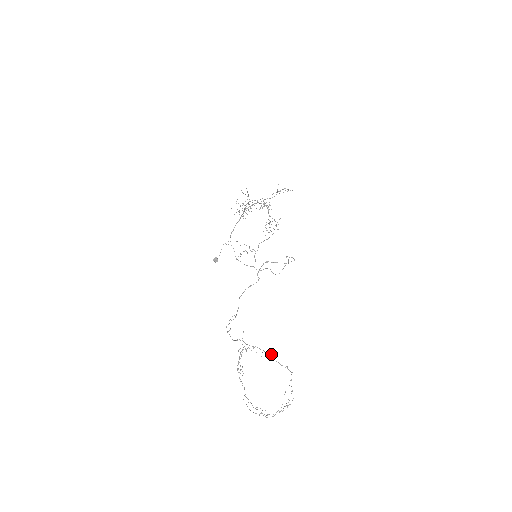
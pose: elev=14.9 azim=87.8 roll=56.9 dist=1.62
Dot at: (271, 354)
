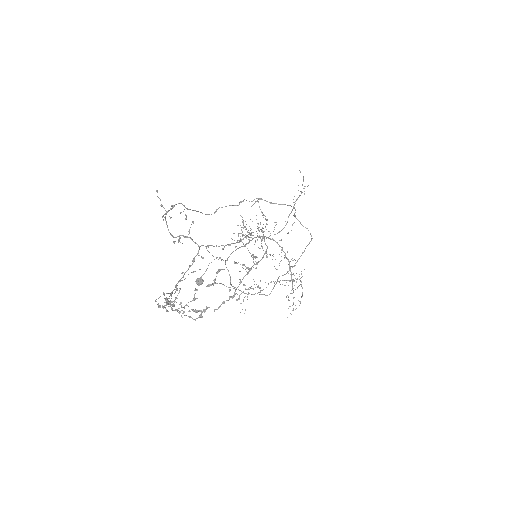
Dot at: (237, 242)
